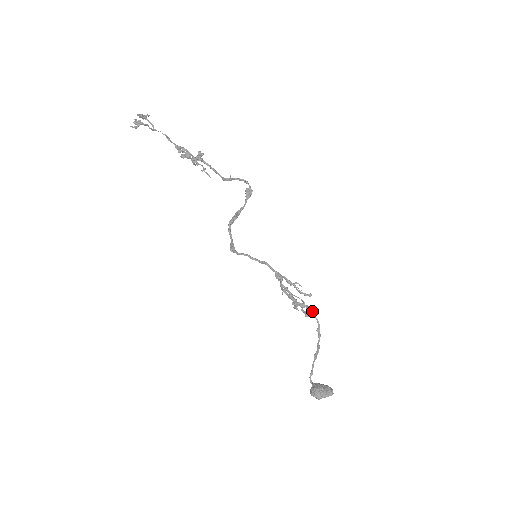
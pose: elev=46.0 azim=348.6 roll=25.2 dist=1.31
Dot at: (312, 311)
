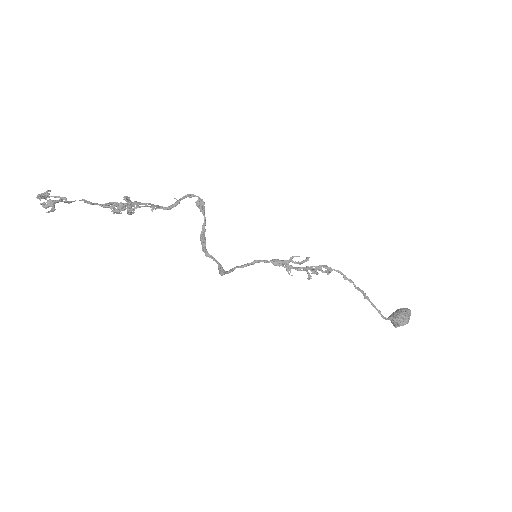
Dot at: (327, 267)
